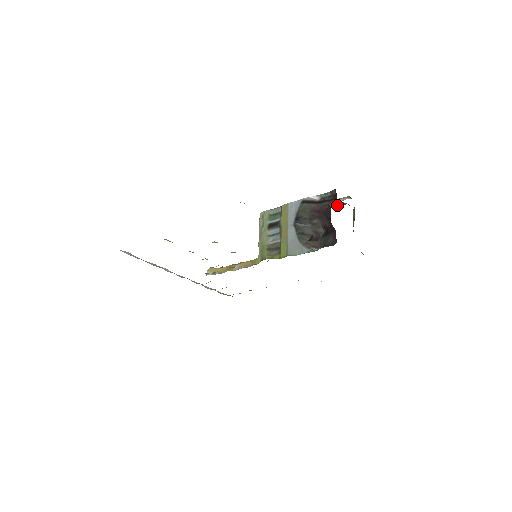
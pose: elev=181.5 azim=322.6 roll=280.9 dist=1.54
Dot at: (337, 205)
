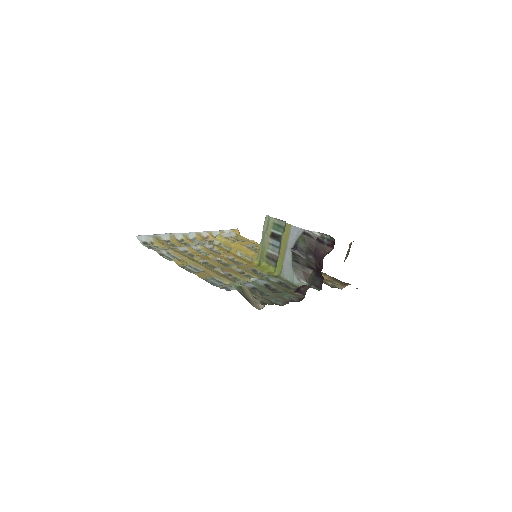
Dot at: occluded
